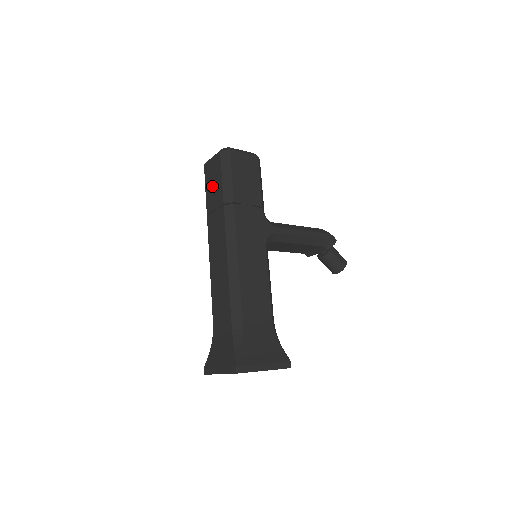
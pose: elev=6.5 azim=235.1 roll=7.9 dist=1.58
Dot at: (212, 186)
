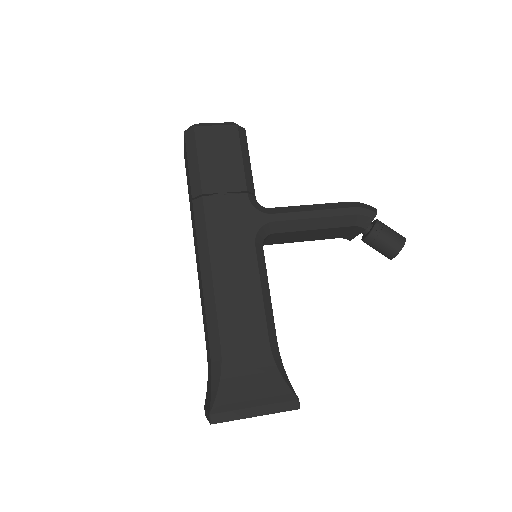
Dot at: (187, 178)
